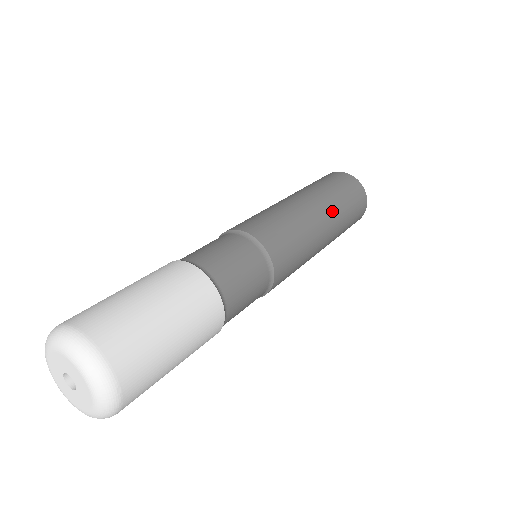
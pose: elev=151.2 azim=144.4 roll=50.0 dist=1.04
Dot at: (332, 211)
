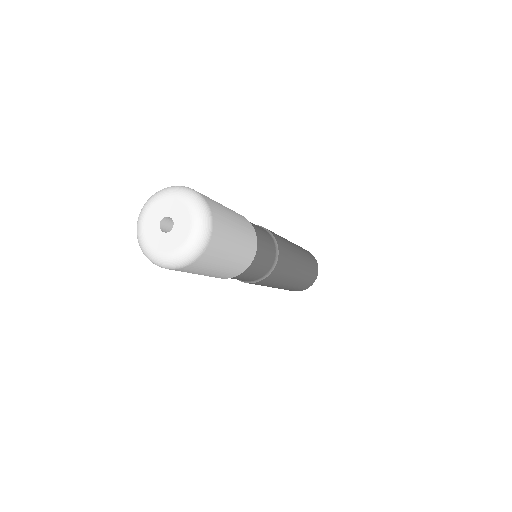
Dot at: (305, 266)
